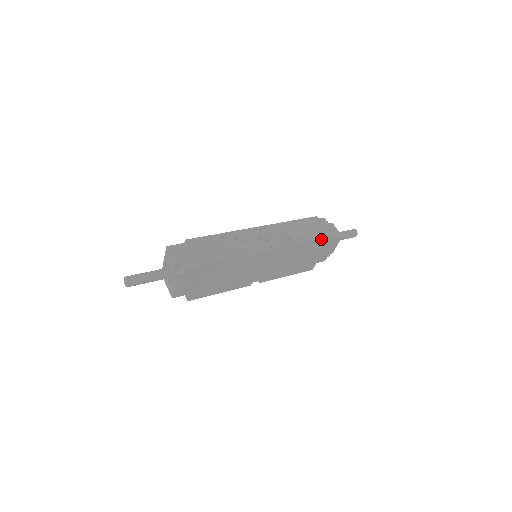
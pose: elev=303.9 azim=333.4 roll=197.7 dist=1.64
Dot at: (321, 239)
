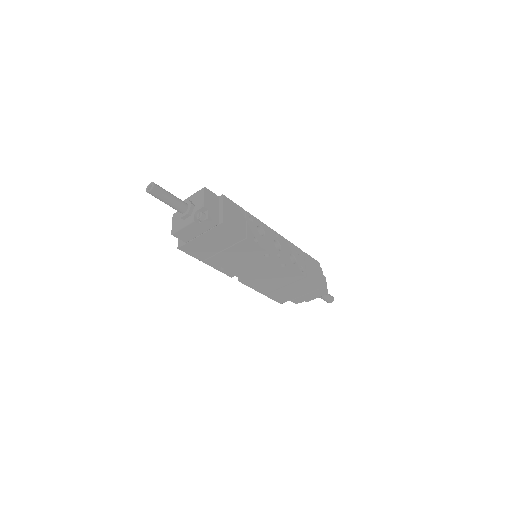
Dot at: (315, 282)
